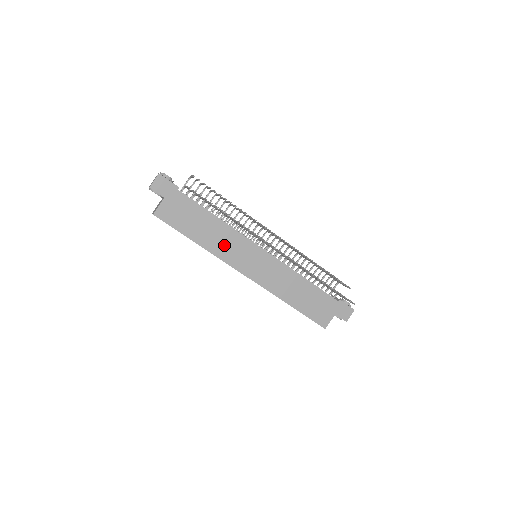
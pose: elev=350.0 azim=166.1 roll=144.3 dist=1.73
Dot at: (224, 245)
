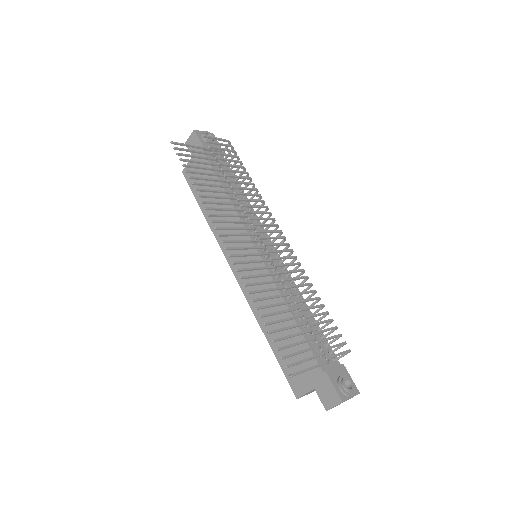
Dot at: occluded
